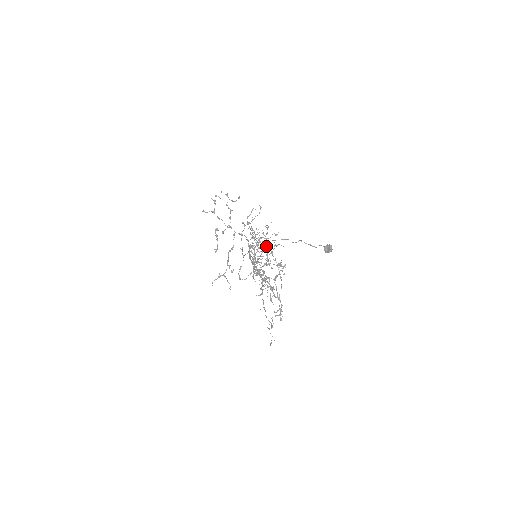
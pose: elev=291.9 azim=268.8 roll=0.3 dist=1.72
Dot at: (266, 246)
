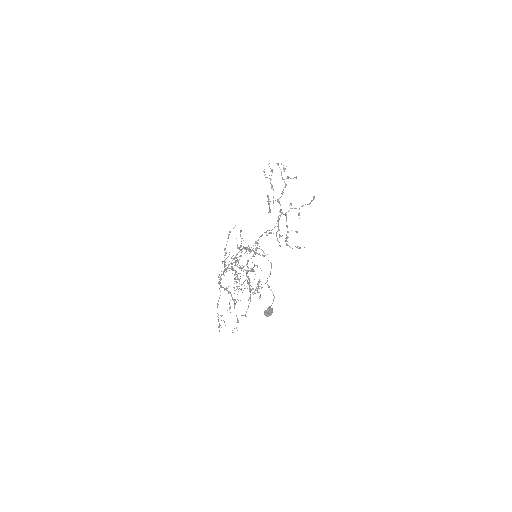
Dot at: (231, 268)
